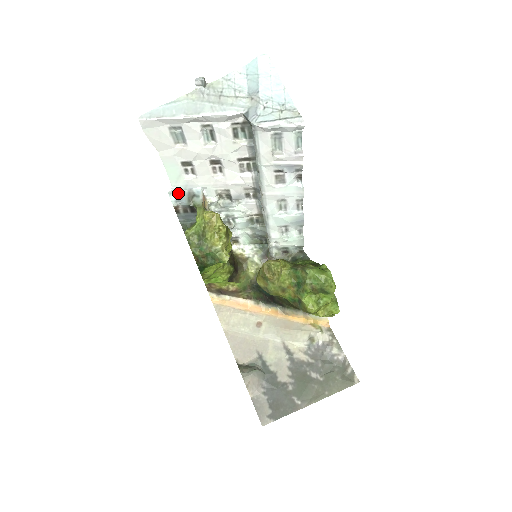
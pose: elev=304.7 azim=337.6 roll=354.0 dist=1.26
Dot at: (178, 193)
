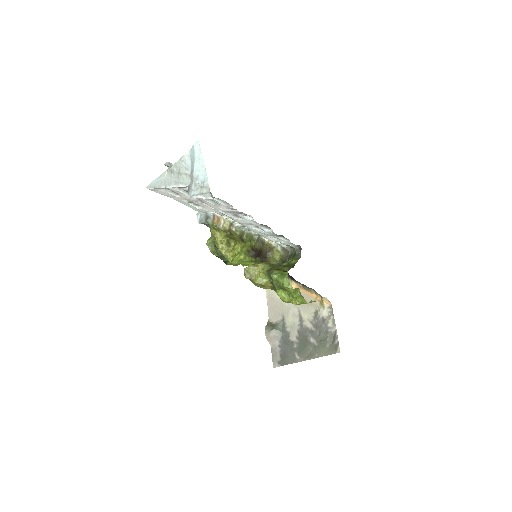
Dot at: (201, 215)
